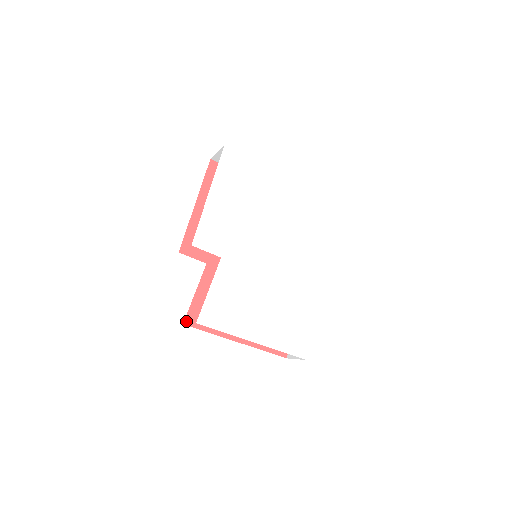
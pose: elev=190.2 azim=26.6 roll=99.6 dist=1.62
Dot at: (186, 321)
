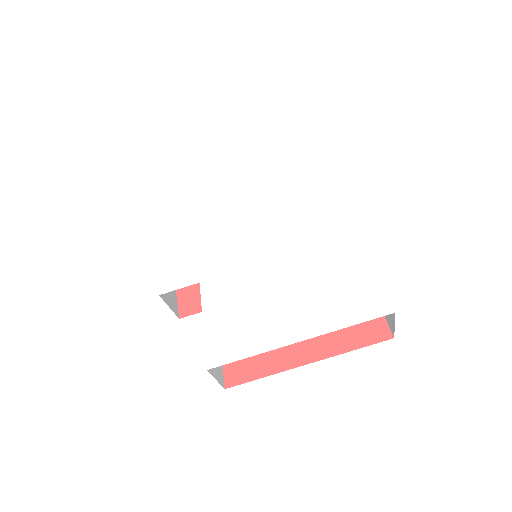
Dot at: (227, 383)
